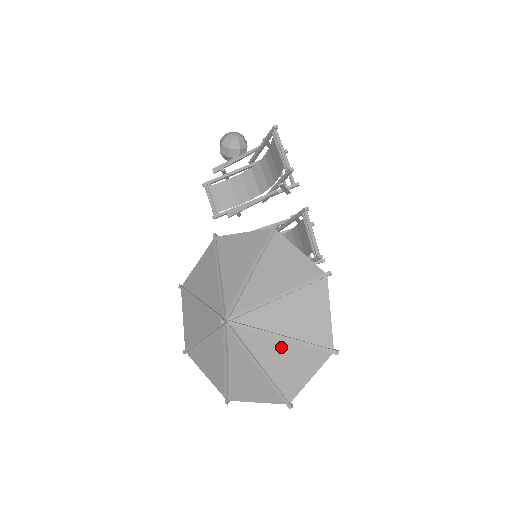
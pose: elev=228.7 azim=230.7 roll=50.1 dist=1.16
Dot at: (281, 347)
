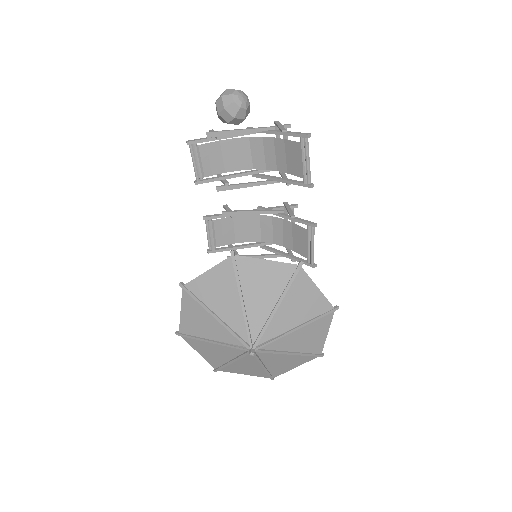
Dot at: (286, 357)
